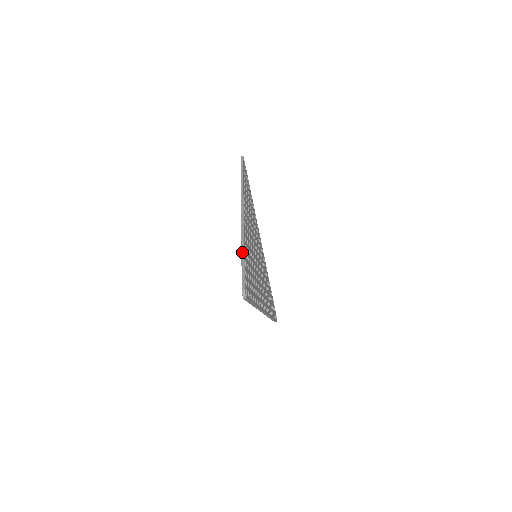
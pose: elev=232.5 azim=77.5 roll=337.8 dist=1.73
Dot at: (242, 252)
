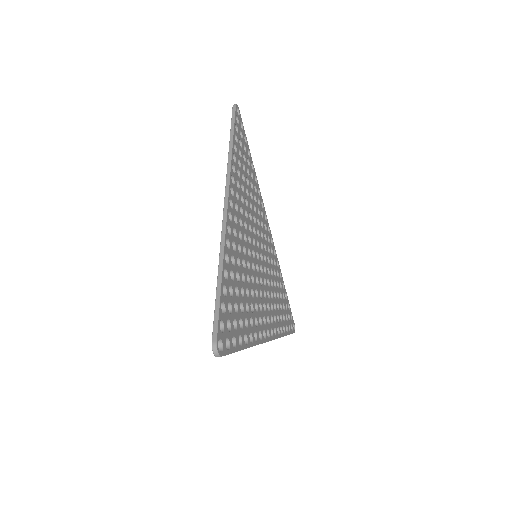
Dot at: (219, 270)
